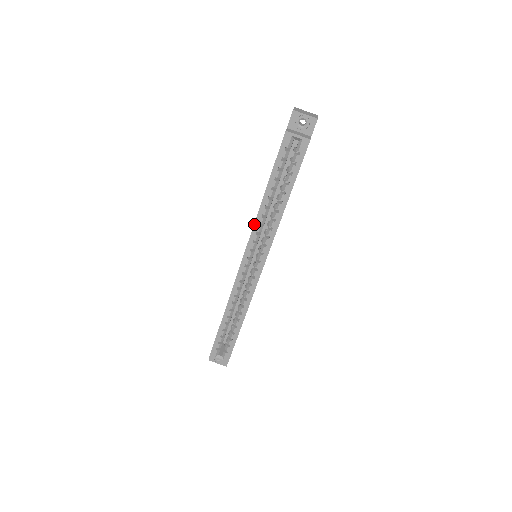
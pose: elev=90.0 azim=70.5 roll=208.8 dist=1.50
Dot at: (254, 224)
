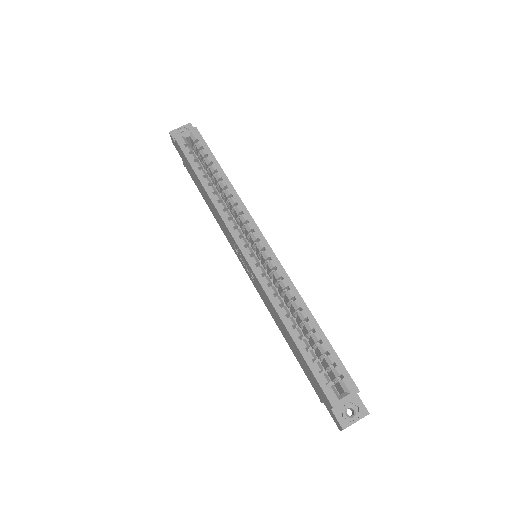
Dot at: (219, 214)
